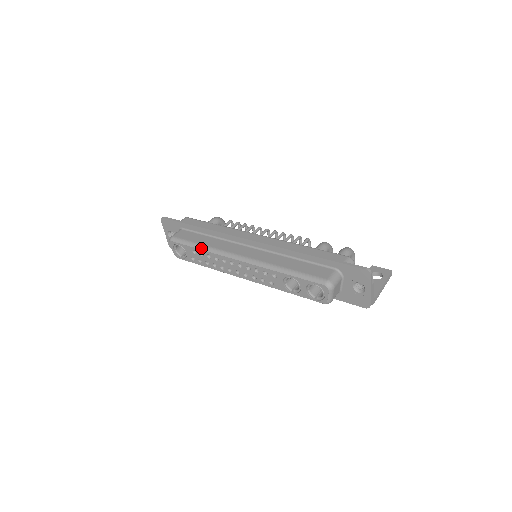
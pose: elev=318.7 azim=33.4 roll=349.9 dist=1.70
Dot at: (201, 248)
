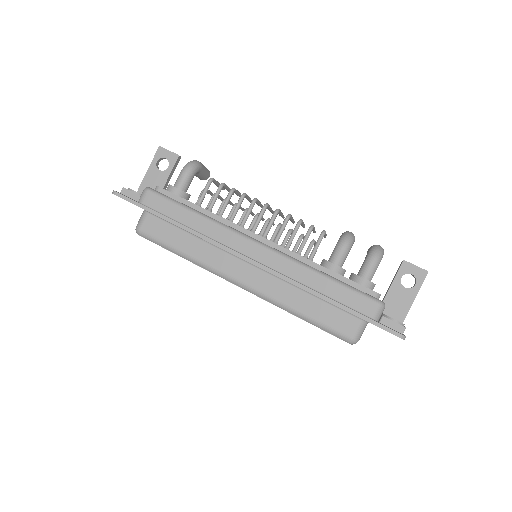
Dot at: (184, 257)
